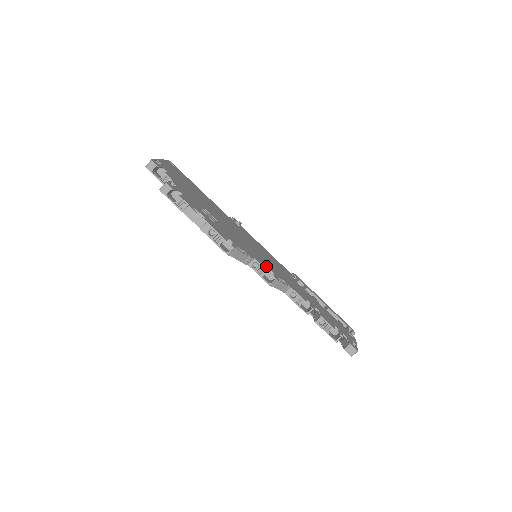
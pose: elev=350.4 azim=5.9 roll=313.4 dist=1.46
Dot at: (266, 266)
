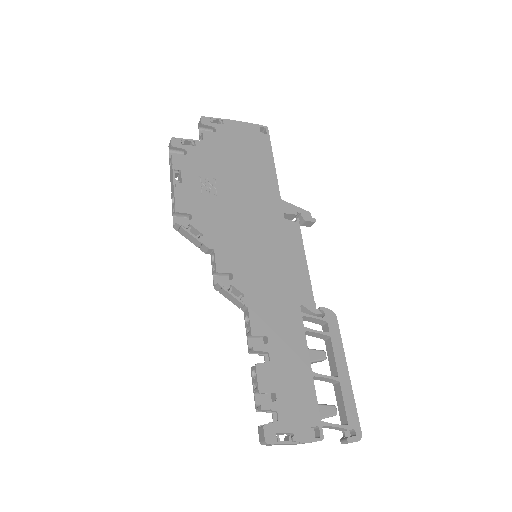
Dot at: (230, 266)
